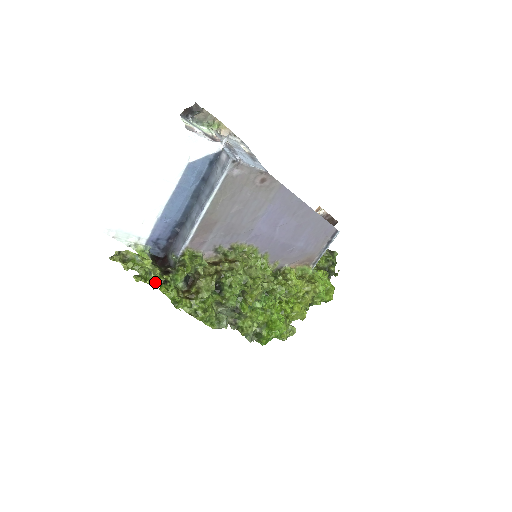
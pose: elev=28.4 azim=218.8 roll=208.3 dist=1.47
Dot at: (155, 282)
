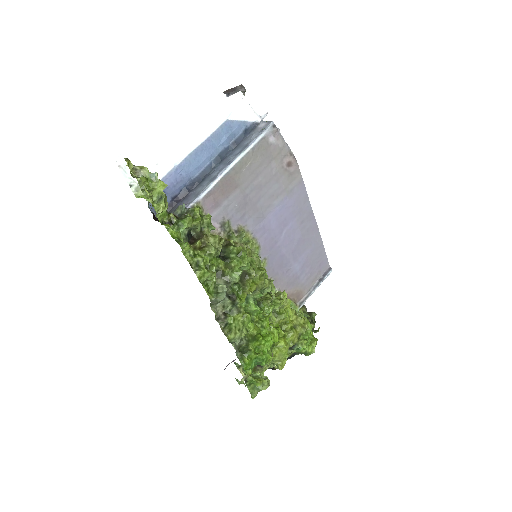
Dot at: (158, 218)
